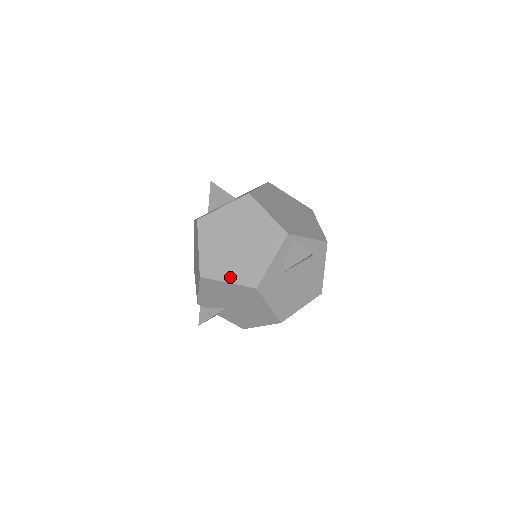
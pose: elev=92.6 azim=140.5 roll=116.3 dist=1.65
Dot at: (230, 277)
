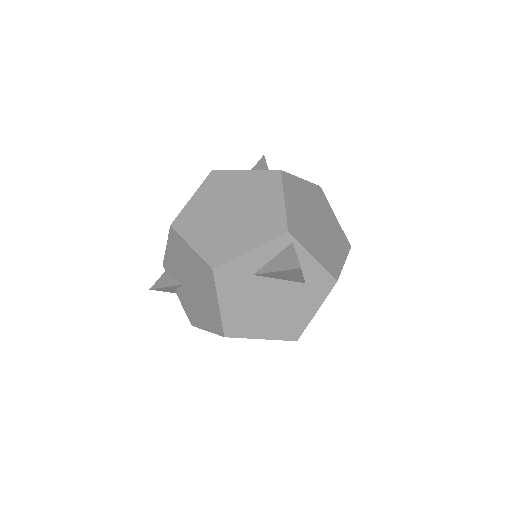
Dot at: (197, 242)
